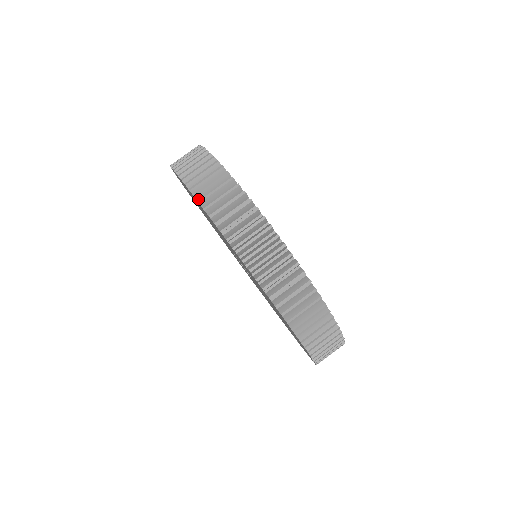
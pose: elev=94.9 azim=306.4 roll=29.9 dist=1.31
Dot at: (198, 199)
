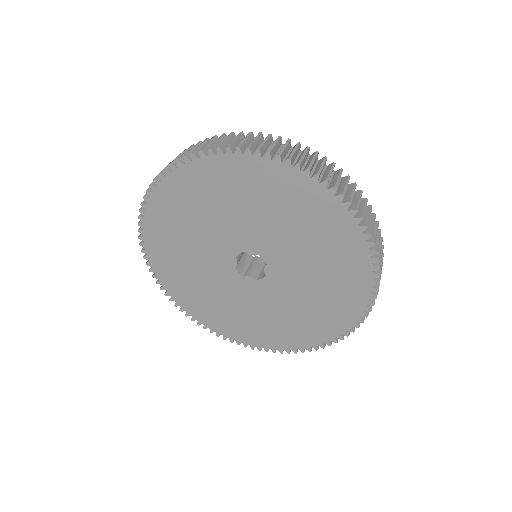
Dot at: (142, 236)
